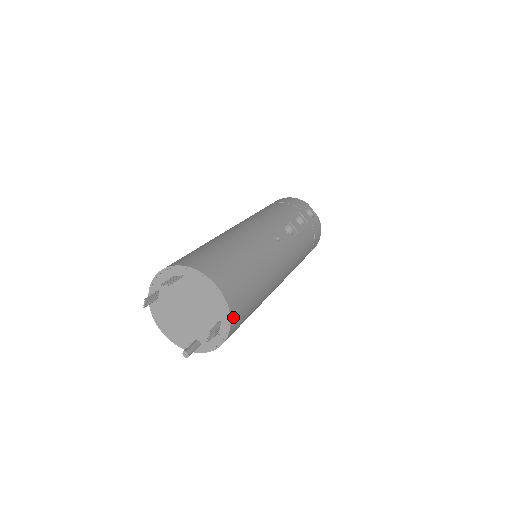
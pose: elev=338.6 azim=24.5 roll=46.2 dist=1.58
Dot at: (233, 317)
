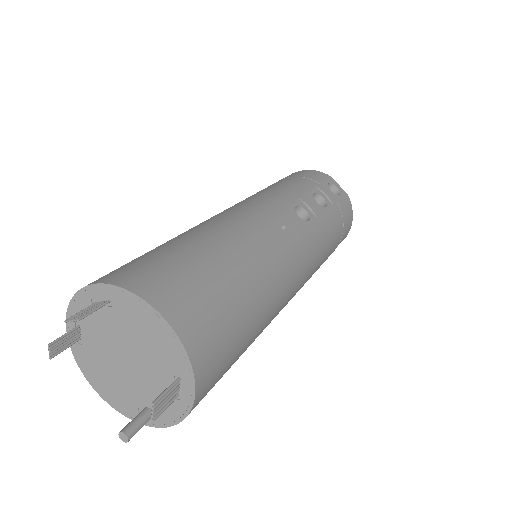
Dot at: (200, 370)
